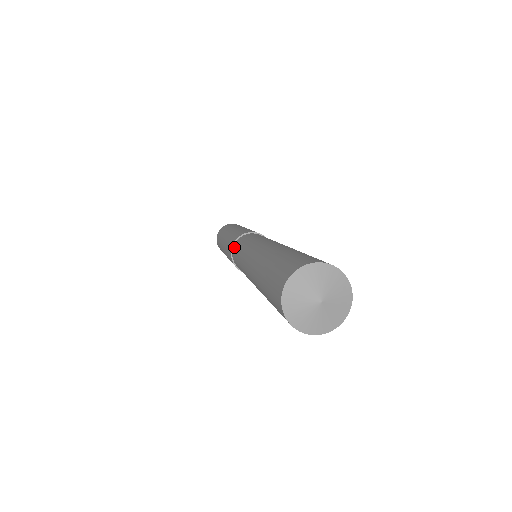
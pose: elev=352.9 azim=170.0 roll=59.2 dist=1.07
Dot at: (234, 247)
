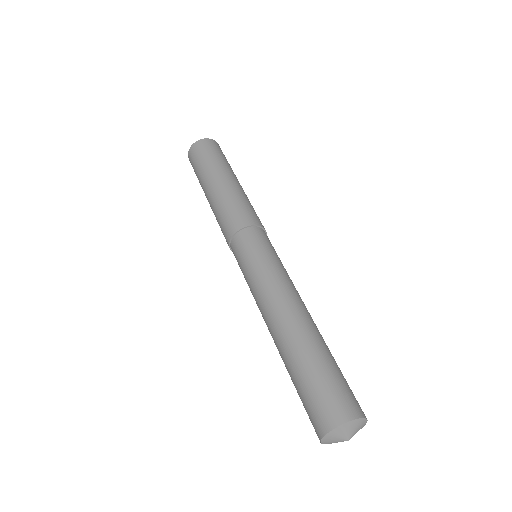
Dot at: (238, 239)
